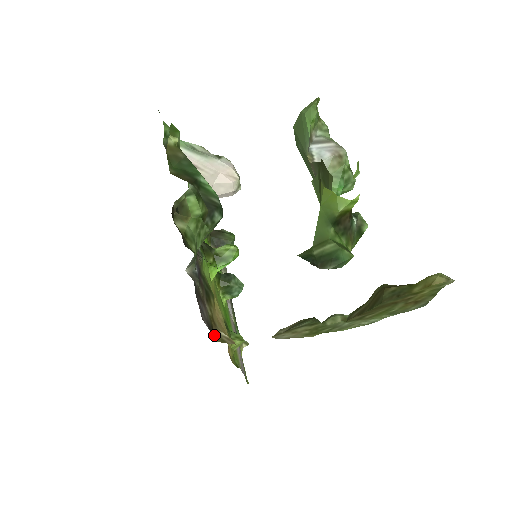
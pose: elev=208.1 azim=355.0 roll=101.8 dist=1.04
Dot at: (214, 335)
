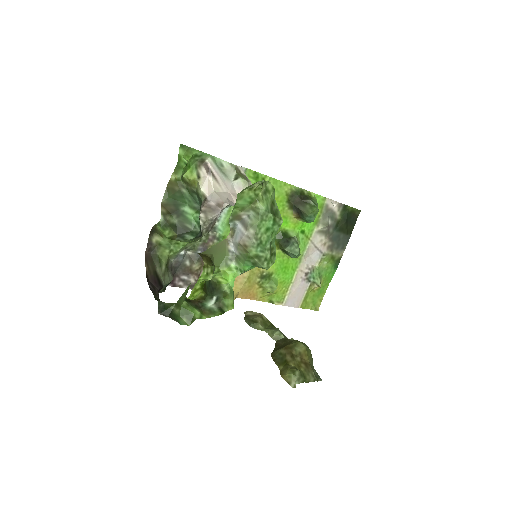
Dot at: occluded
